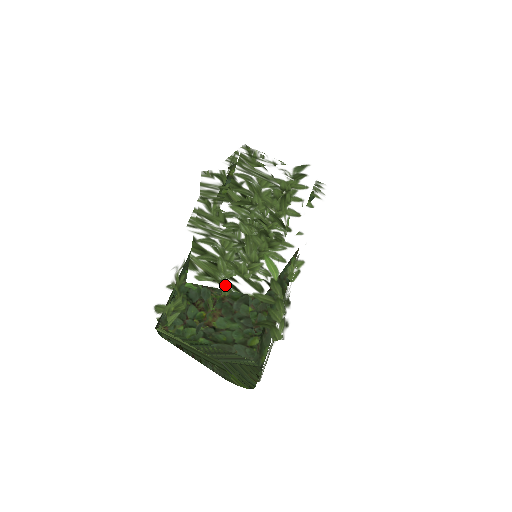
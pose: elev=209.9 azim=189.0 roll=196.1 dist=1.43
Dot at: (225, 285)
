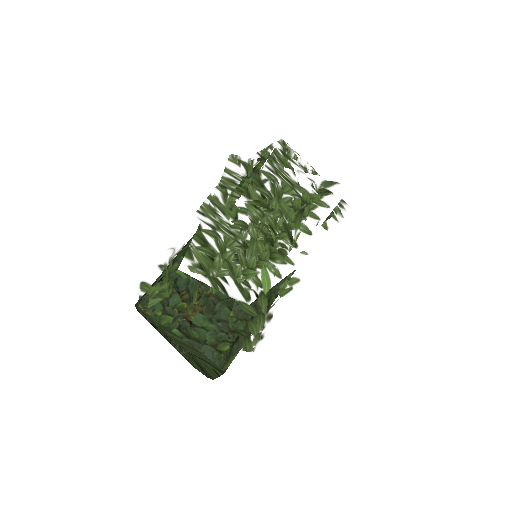
Dot at: (215, 283)
